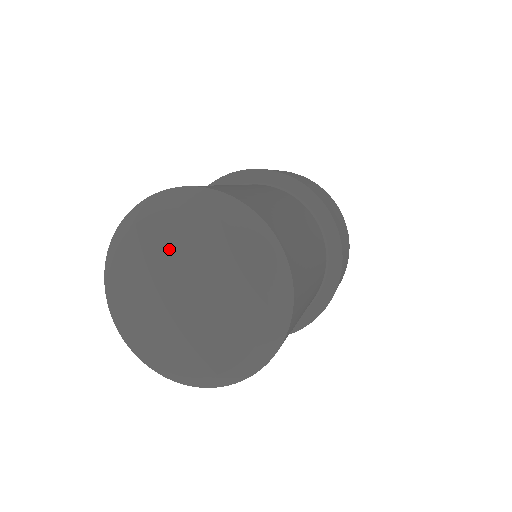
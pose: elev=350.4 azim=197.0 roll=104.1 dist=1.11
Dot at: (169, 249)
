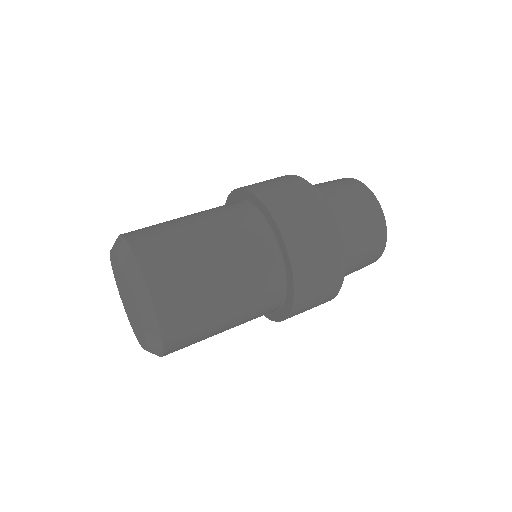
Dot at: (120, 274)
